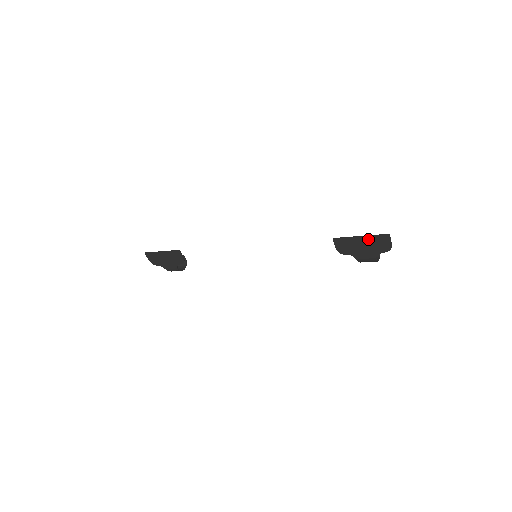
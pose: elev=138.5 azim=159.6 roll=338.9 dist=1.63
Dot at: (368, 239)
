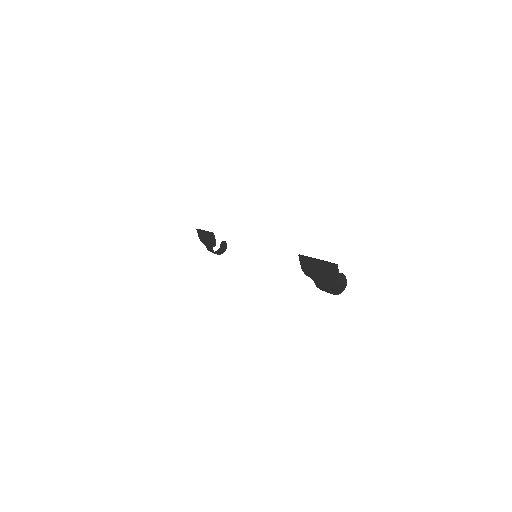
Dot at: (322, 264)
